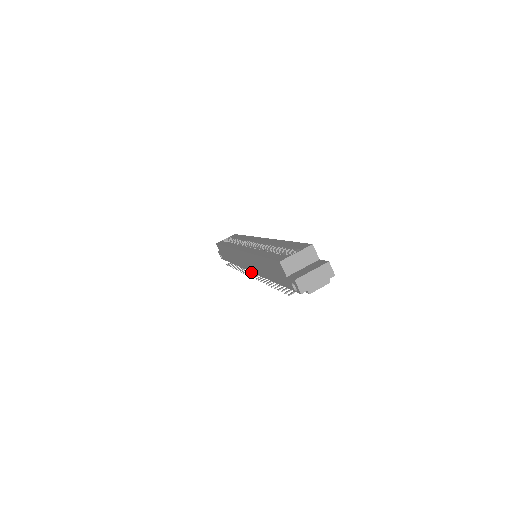
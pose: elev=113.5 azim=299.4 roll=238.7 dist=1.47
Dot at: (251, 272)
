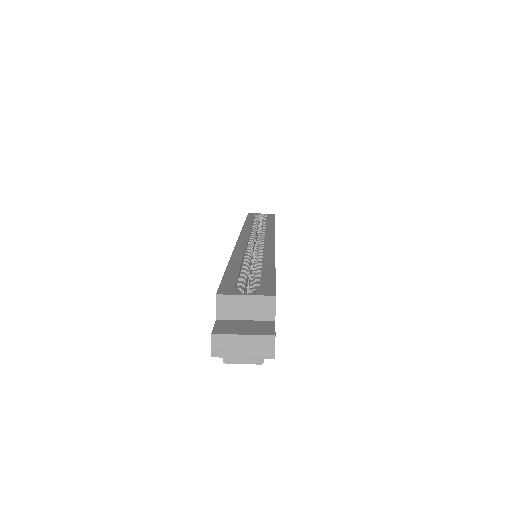
Dot at: occluded
